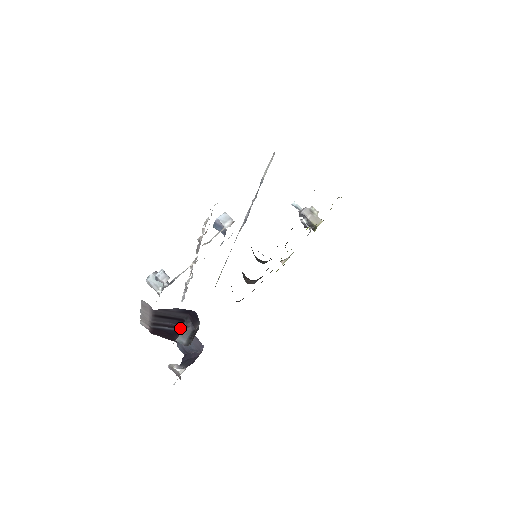
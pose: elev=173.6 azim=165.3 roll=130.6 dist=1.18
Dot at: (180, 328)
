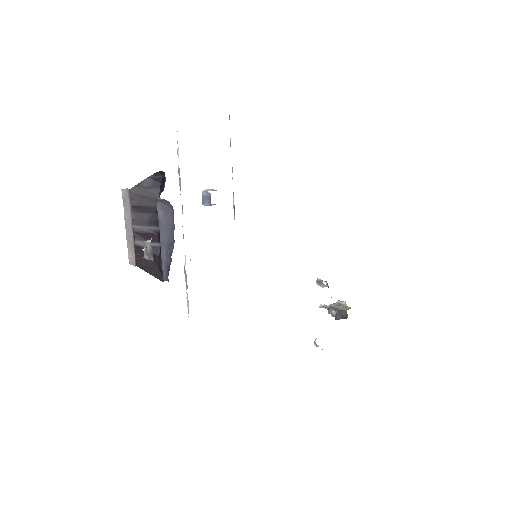
Dot at: (160, 233)
